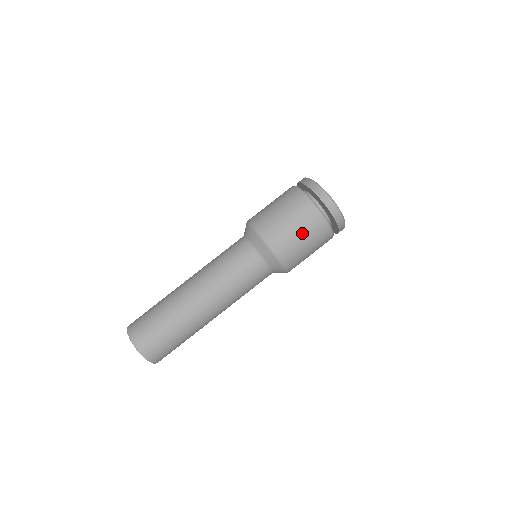
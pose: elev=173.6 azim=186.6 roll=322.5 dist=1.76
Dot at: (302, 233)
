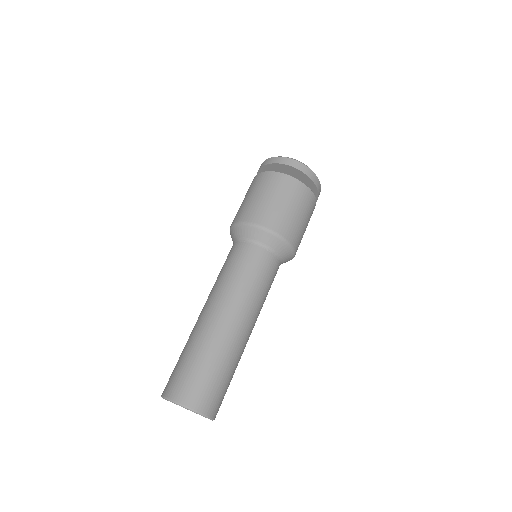
Dot at: (283, 200)
